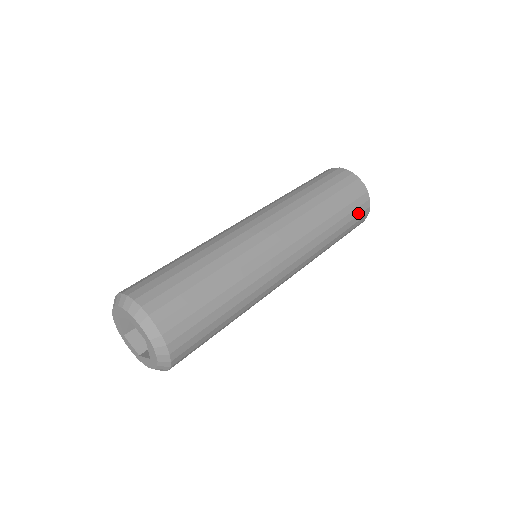
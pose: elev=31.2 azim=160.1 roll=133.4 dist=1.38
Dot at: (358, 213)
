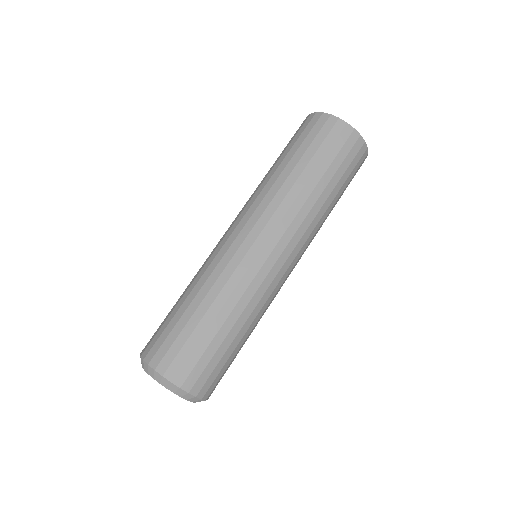
Dot at: (351, 159)
